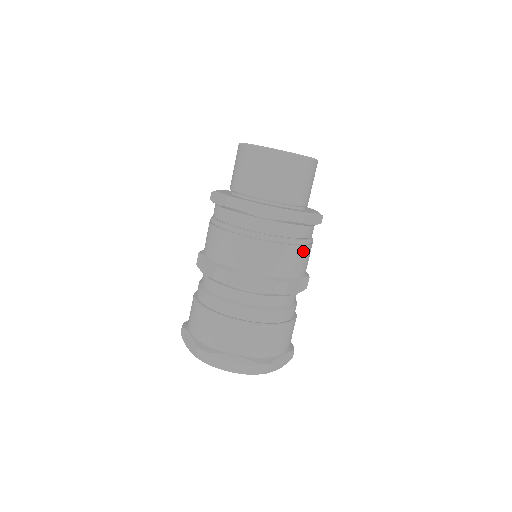
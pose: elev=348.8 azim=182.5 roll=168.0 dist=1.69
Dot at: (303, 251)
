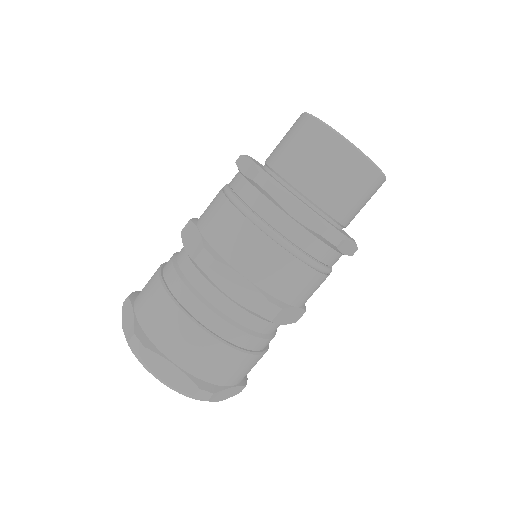
Dot at: (263, 242)
